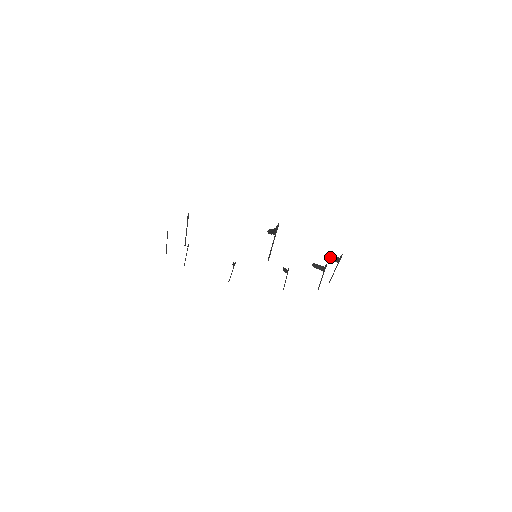
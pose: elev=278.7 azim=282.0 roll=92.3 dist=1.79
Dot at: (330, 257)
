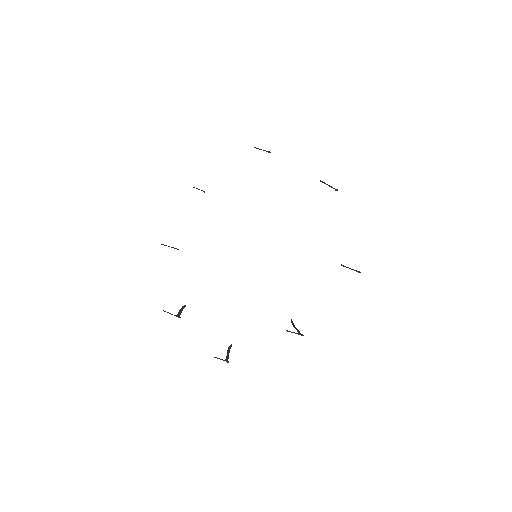
Dot at: occluded
